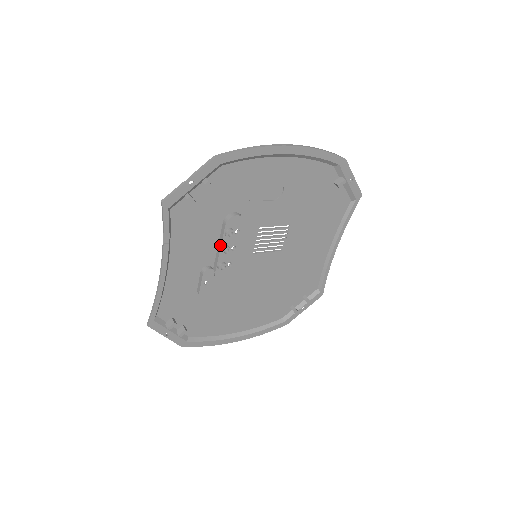
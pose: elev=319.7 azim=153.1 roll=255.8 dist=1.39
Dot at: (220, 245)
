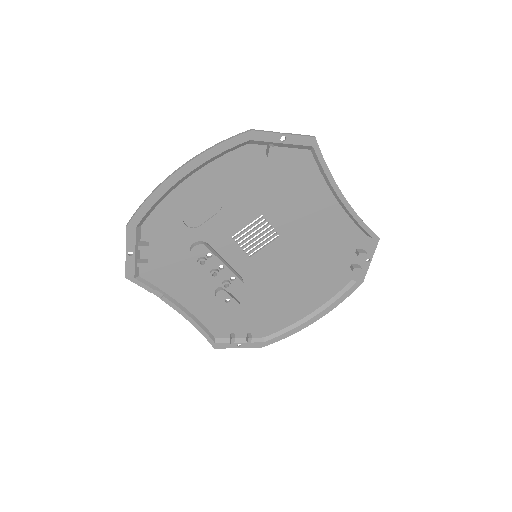
Dot at: (207, 272)
